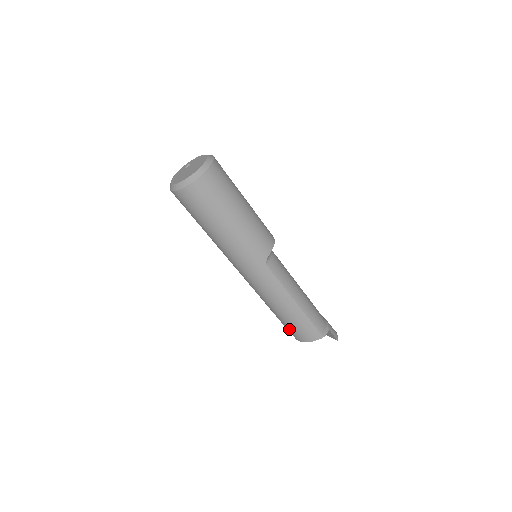
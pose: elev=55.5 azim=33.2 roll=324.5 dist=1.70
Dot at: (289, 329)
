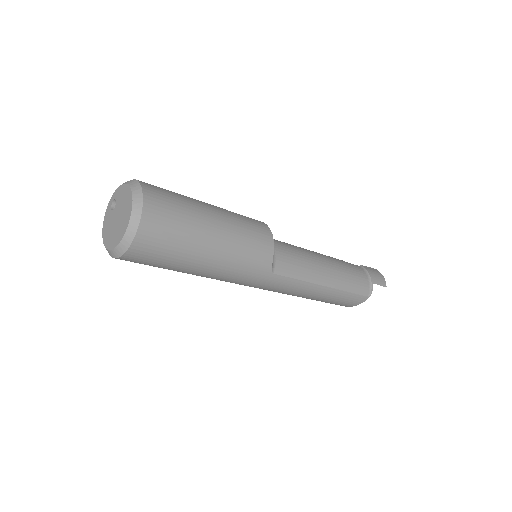
Dot at: occluded
